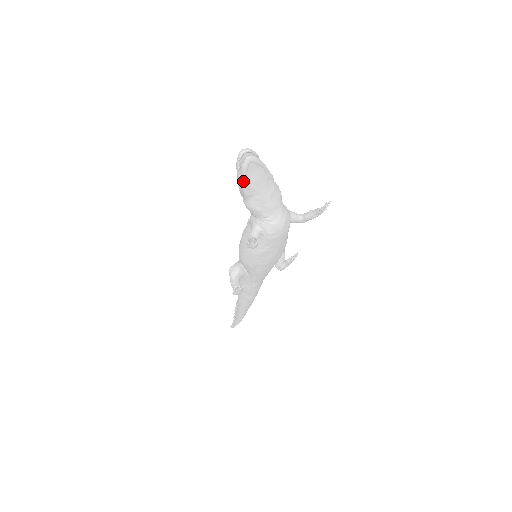
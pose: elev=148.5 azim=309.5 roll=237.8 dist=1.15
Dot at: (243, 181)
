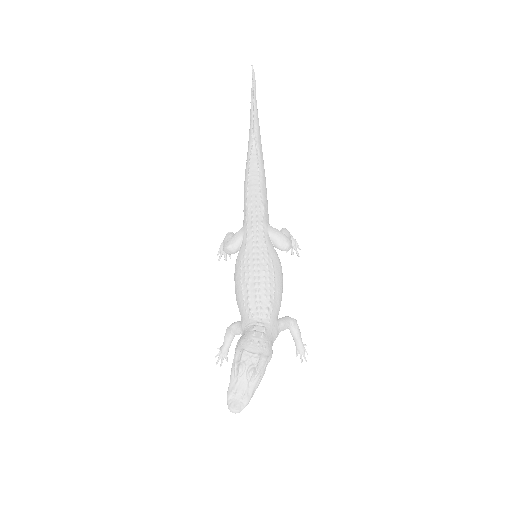
Dot at: occluded
